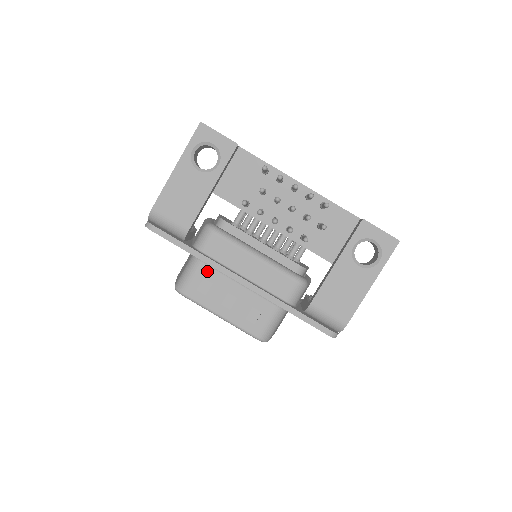
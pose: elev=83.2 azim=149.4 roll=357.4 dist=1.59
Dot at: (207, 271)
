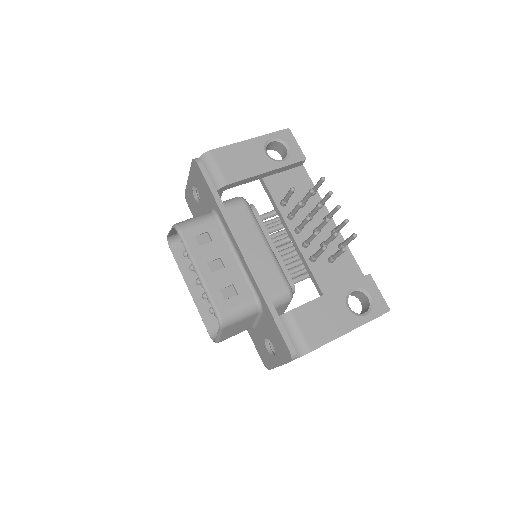
Dot at: (215, 228)
